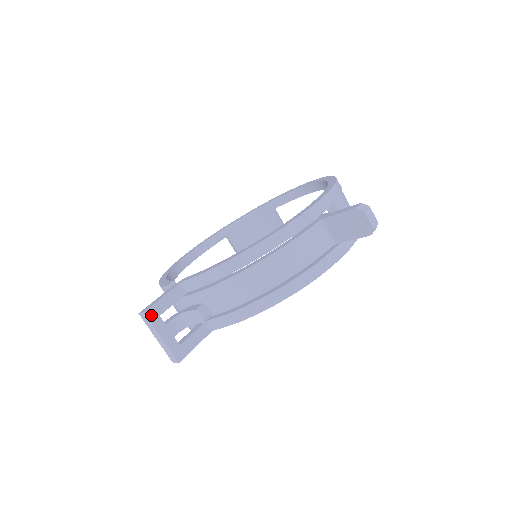
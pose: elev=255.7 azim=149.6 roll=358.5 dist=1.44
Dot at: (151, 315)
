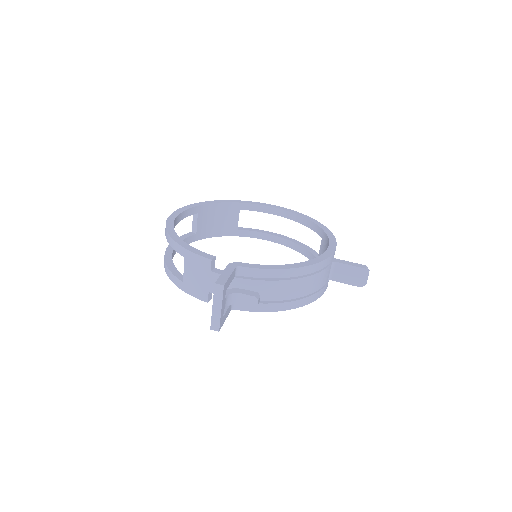
Dot at: (225, 289)
